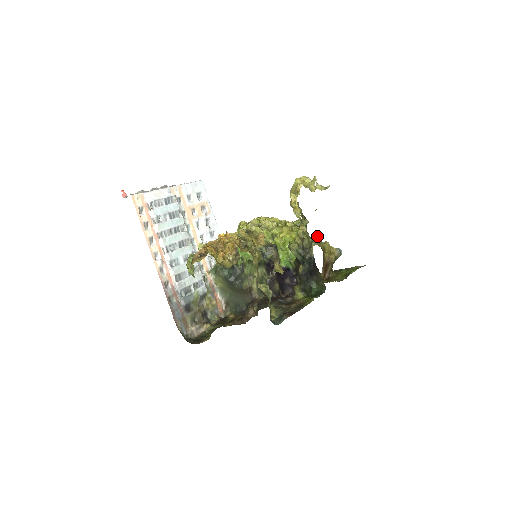
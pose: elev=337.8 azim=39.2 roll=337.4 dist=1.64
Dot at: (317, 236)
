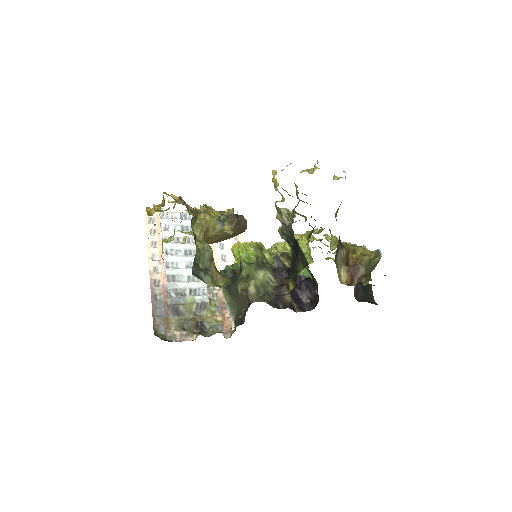
Dot at: (355, 244)
